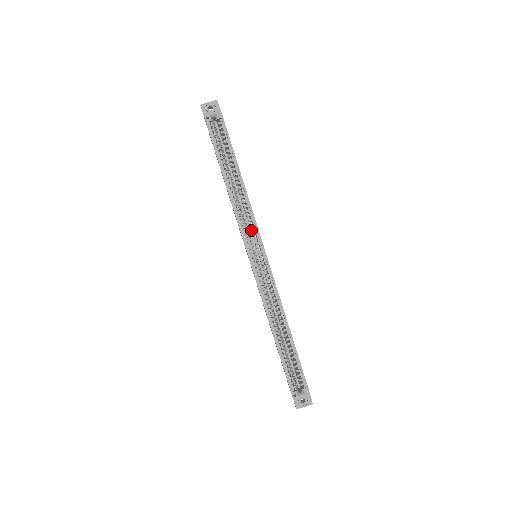
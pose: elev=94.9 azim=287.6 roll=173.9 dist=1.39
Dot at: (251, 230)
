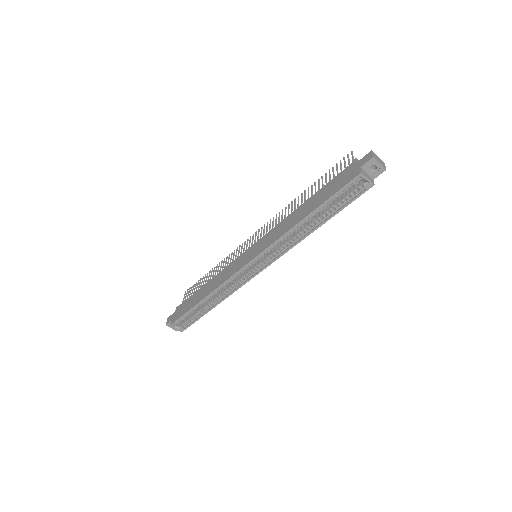
Dot at: (274, 253)
